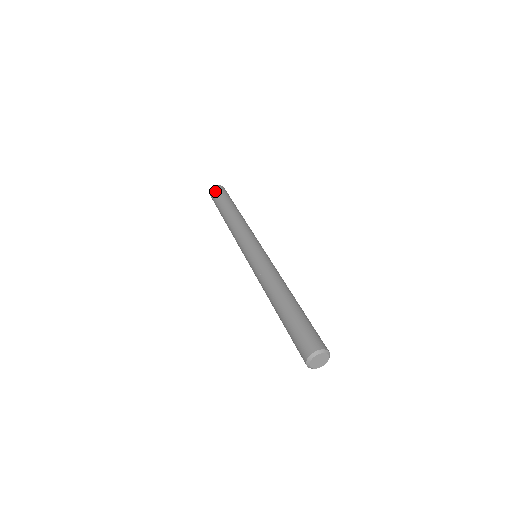
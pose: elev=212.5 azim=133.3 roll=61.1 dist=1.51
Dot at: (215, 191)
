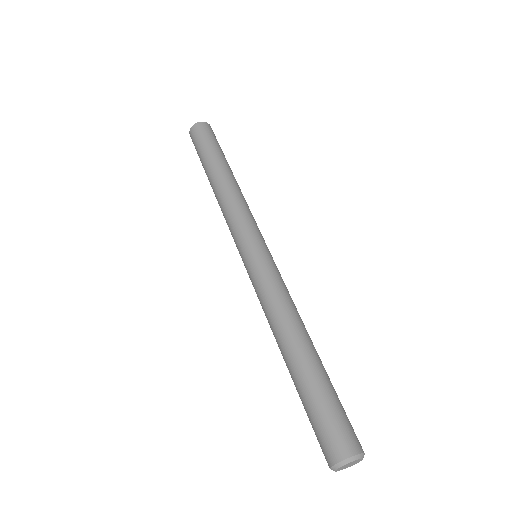
Dot at: (195, 134)
